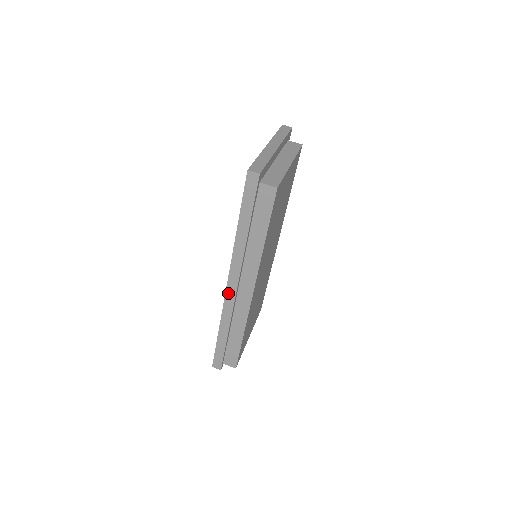
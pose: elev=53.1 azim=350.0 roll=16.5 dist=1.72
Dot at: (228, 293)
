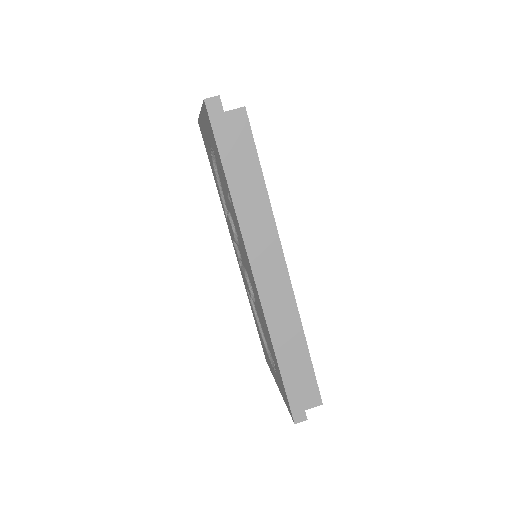
Dot at: (260, 286)
